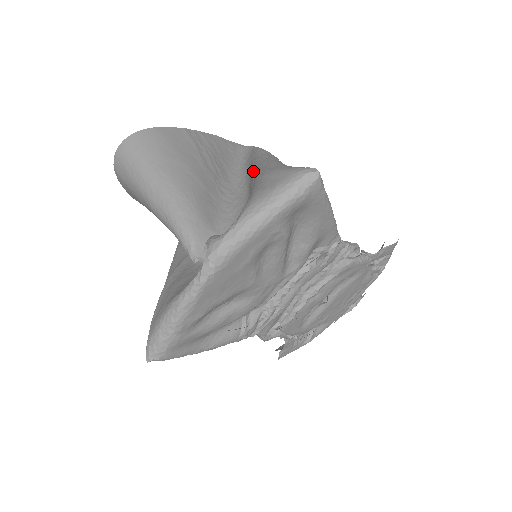
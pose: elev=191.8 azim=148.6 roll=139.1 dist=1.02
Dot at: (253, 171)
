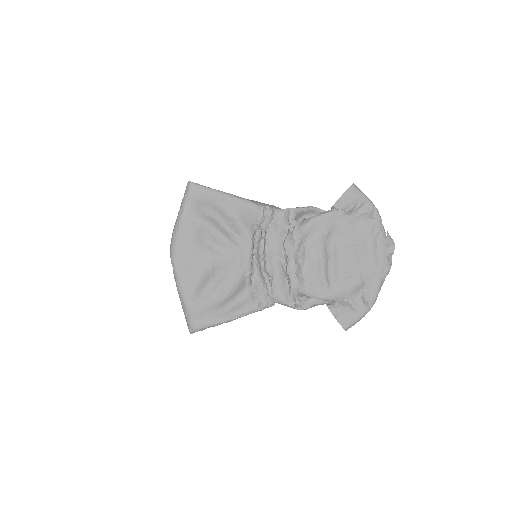
Dot at: occluded
